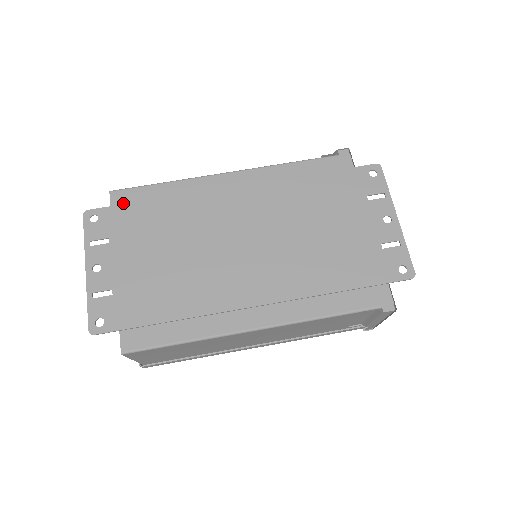
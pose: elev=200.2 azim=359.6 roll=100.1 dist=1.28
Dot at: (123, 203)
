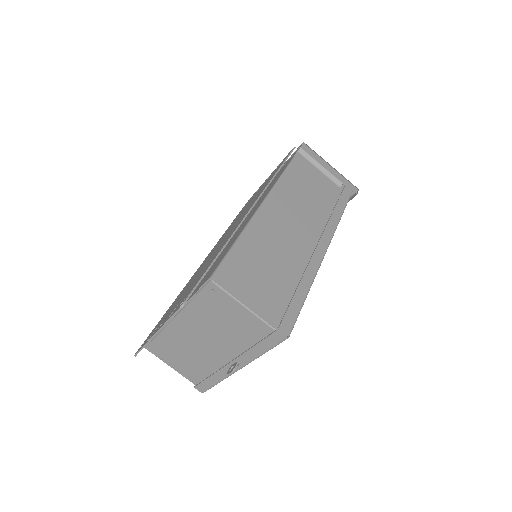
Dot at: occluded
